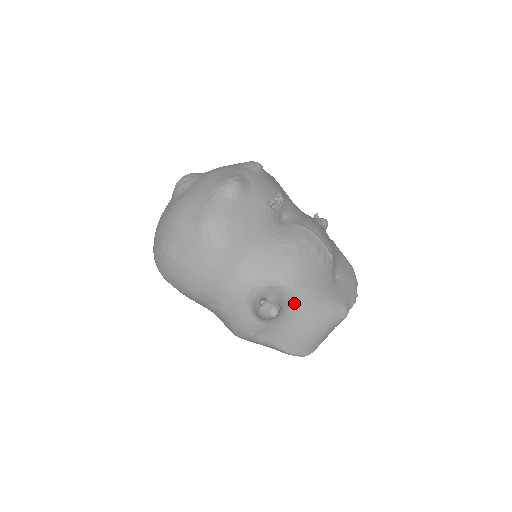
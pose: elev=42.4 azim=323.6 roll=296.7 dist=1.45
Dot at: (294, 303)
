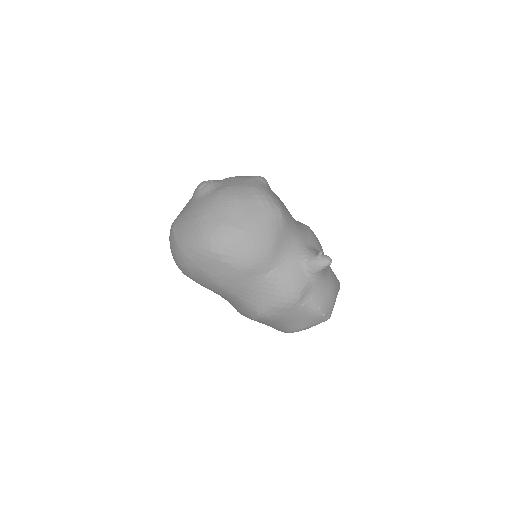
Dot at: occluded
